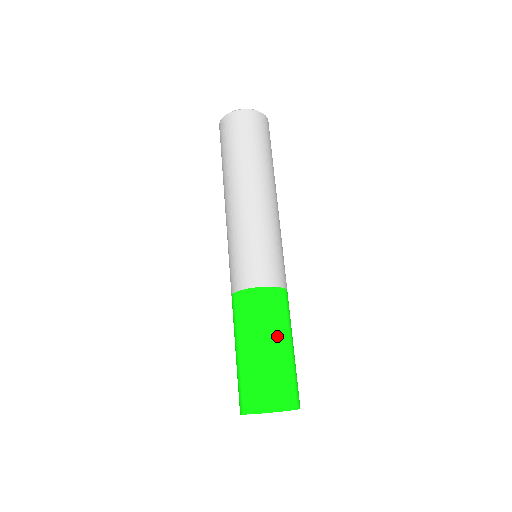
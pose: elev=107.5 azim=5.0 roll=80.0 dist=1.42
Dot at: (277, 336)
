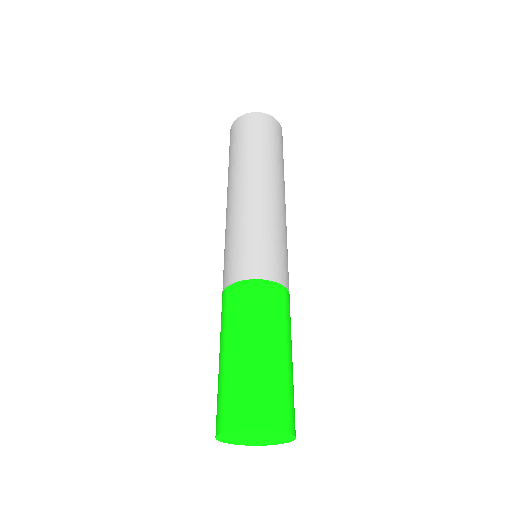
Dot at: (290, 344)
